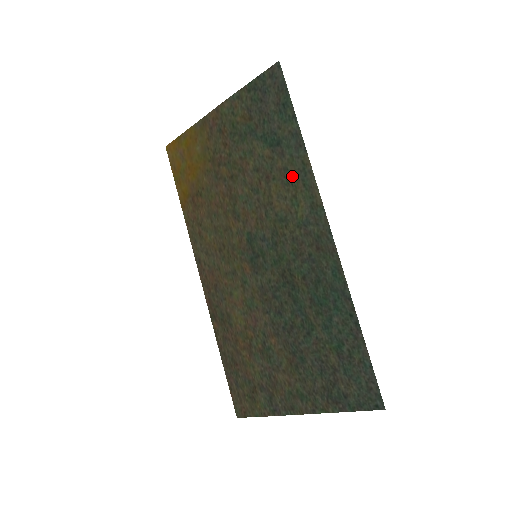
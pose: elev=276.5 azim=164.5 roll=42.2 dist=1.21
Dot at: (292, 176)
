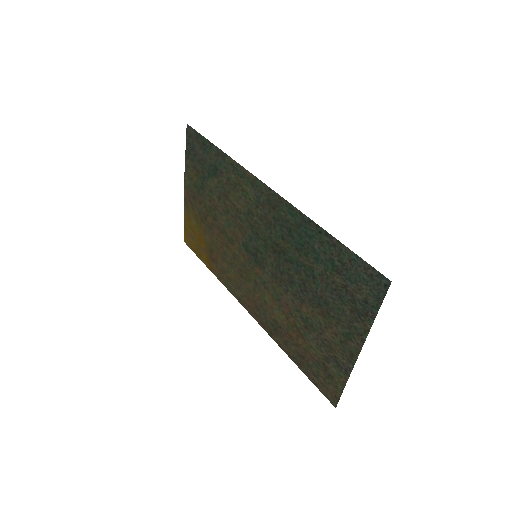
Dot at: (233, 179)
